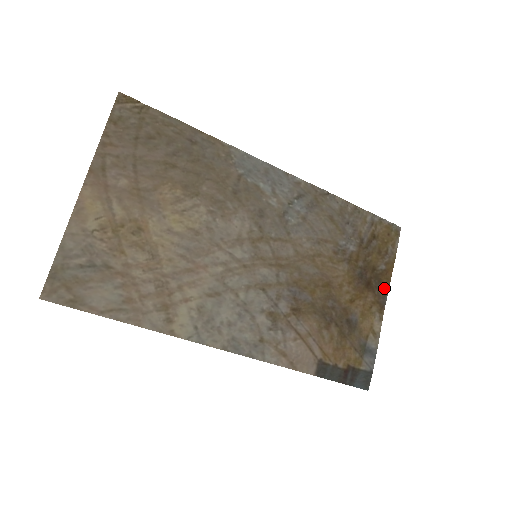
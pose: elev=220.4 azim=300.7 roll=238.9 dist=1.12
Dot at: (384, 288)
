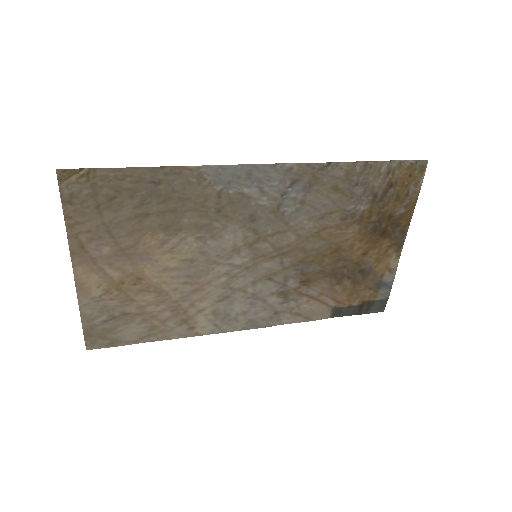
Dot at: (403, 229)
